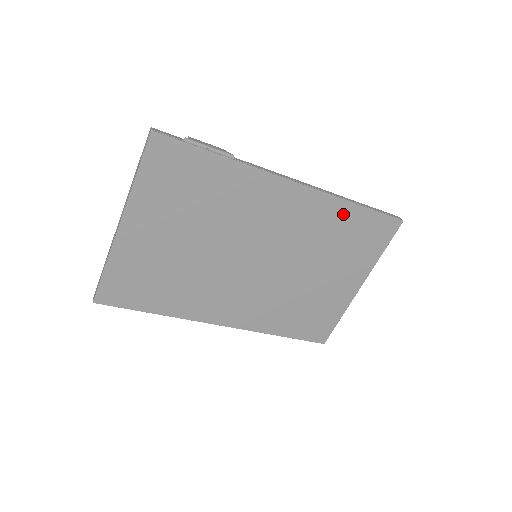
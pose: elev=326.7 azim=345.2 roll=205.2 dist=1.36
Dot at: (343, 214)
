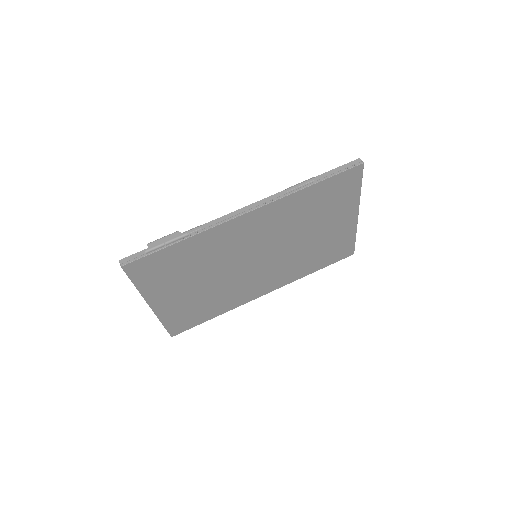
Dot at: (304, 197)
